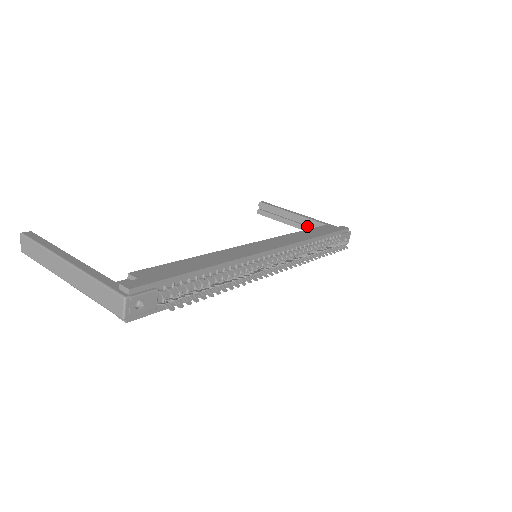
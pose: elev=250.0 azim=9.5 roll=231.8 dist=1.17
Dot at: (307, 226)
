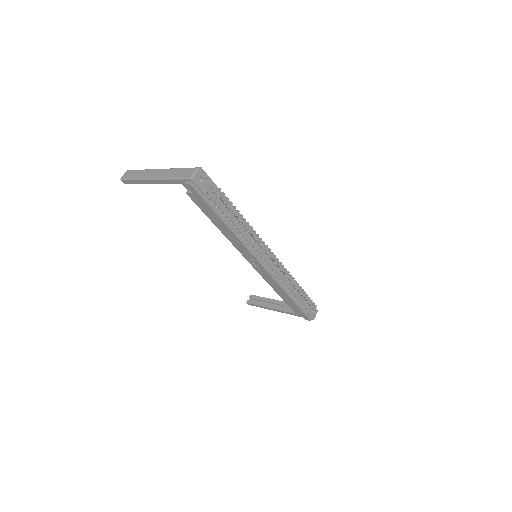
Dot at: (284, 308)
